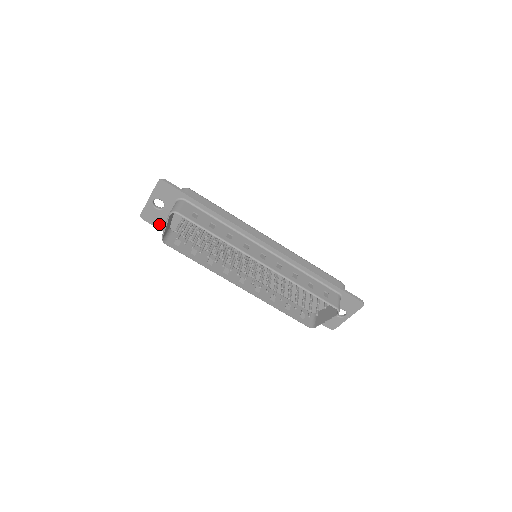
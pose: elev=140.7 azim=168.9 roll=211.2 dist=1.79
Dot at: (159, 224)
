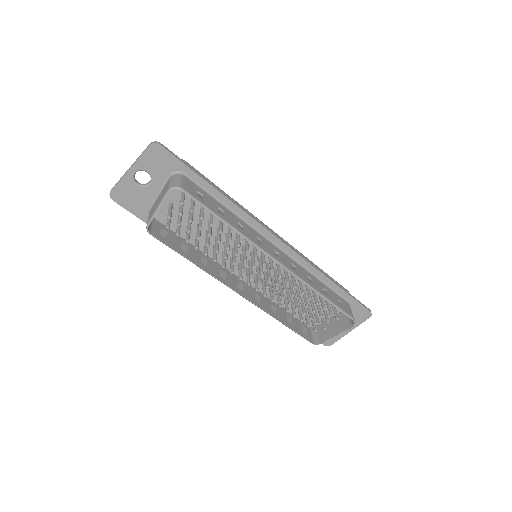
Dot at: (136, 207)
